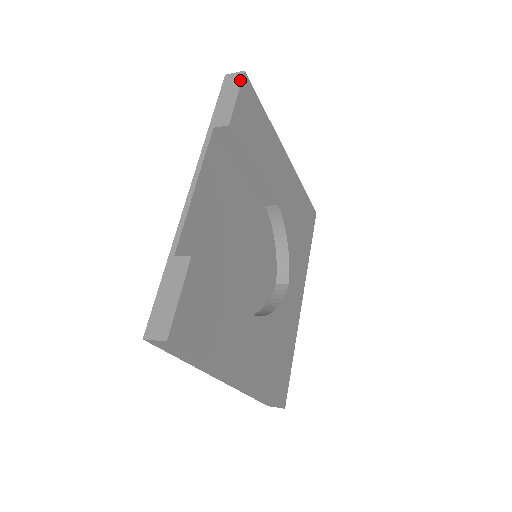
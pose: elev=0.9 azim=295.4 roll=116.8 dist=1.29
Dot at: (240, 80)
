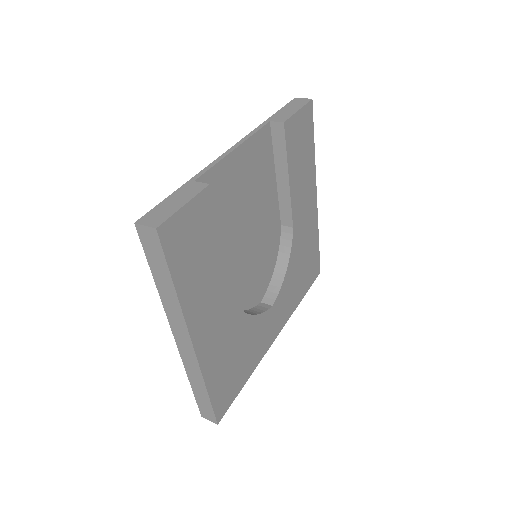
Dot at: (306, 102)
